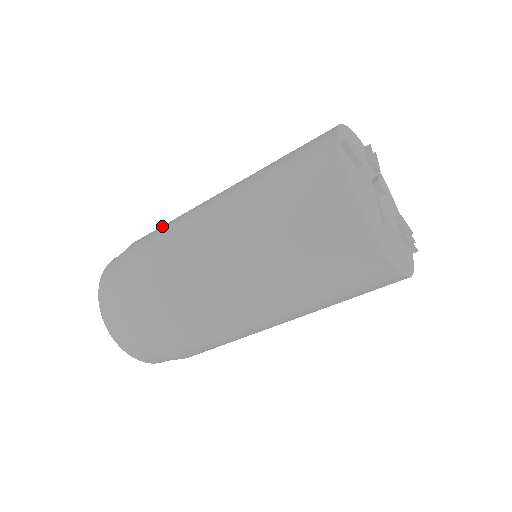
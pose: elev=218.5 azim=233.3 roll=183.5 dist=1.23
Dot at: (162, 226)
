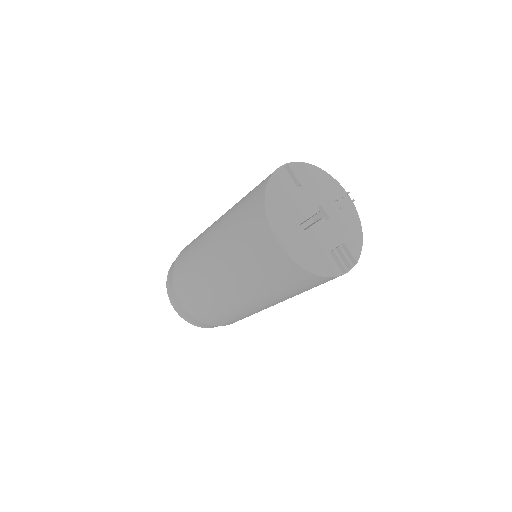
Dot at: occluded
